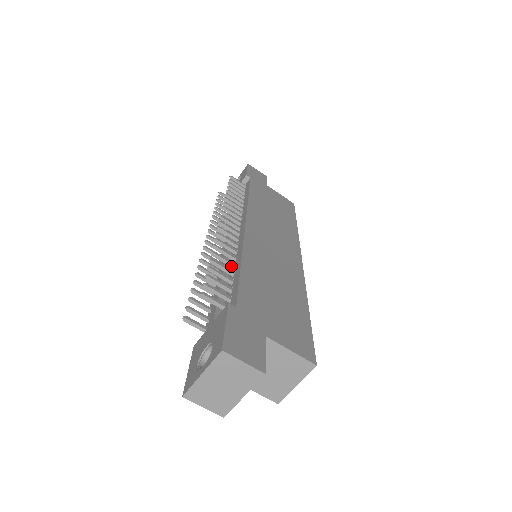
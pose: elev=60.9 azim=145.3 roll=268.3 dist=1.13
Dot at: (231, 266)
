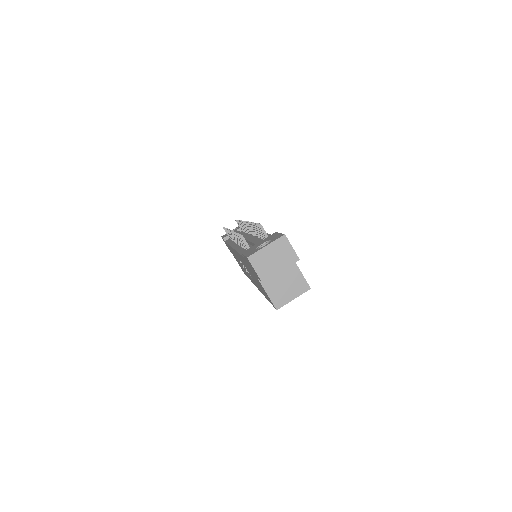
Dot at: (259, 236)
